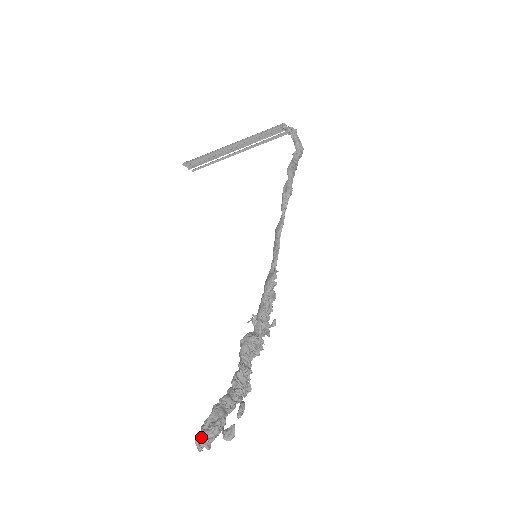
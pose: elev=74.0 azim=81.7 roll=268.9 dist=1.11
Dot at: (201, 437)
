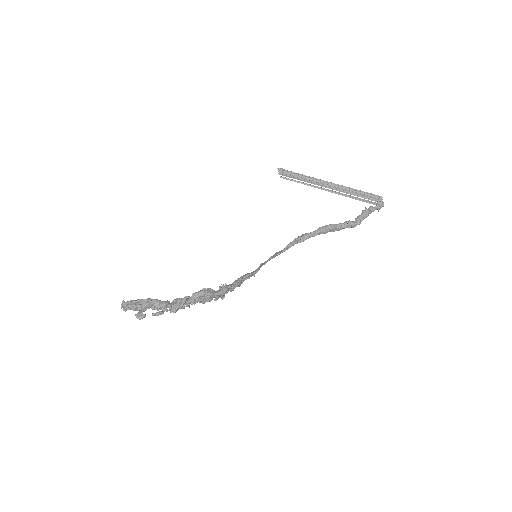
Dot at: (126, 302)
